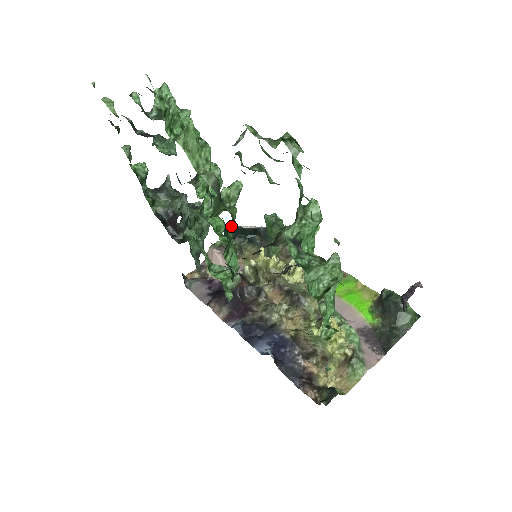
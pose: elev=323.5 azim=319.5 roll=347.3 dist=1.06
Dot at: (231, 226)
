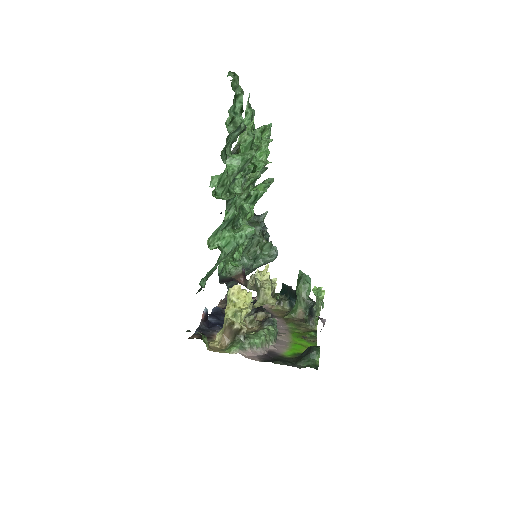
Dot at: occluded
